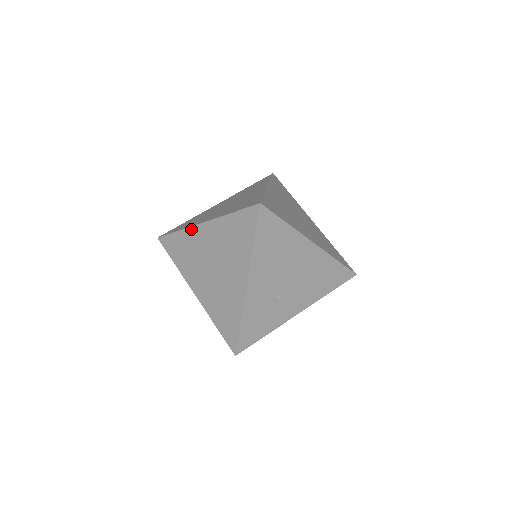
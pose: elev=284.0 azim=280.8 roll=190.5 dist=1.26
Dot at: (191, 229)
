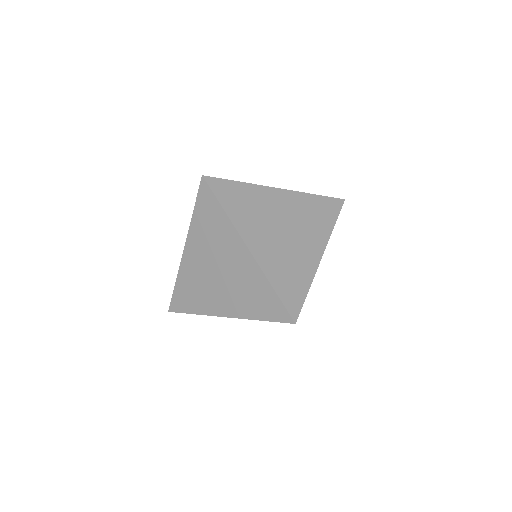
Dot at: (235, 231)
